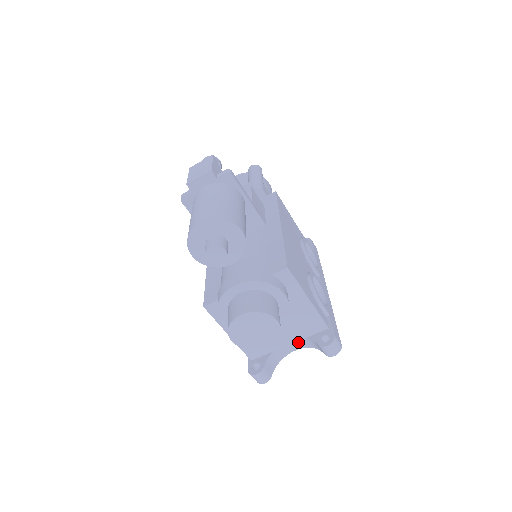
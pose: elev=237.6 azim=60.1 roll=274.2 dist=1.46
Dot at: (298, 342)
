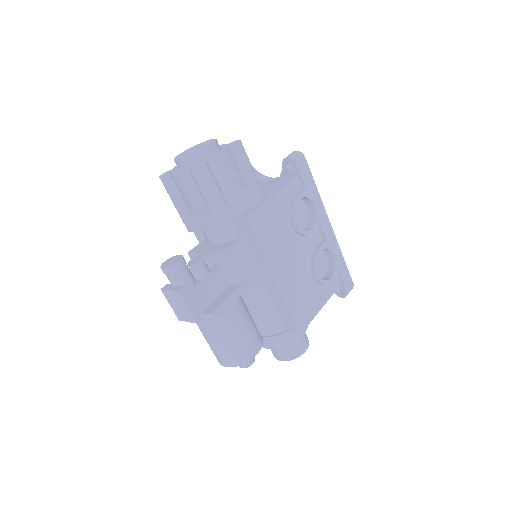
Dot at: occluded
